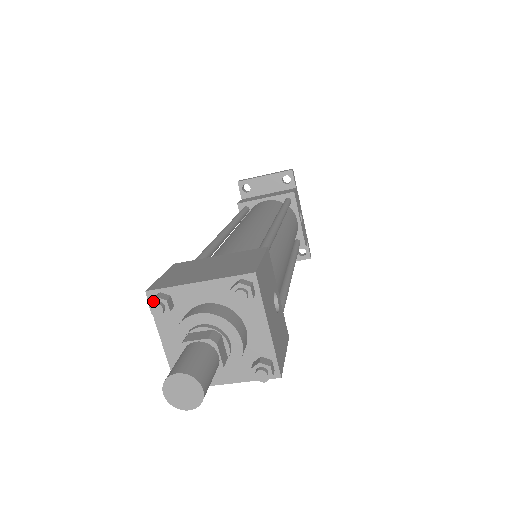
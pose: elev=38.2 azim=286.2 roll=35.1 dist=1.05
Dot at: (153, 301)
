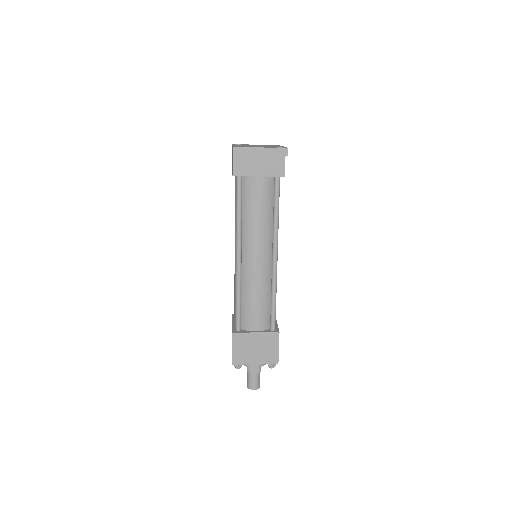
Dot at: (236, 367)
